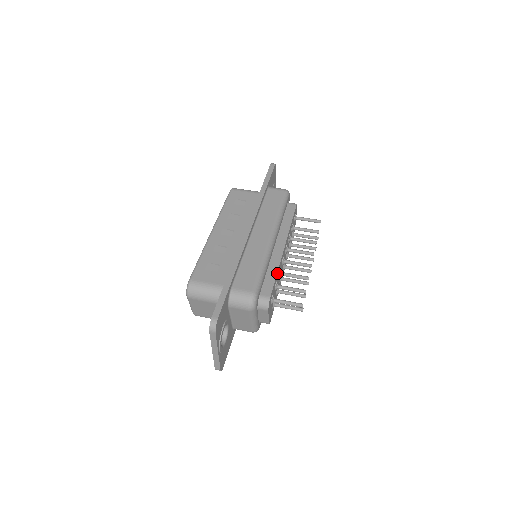
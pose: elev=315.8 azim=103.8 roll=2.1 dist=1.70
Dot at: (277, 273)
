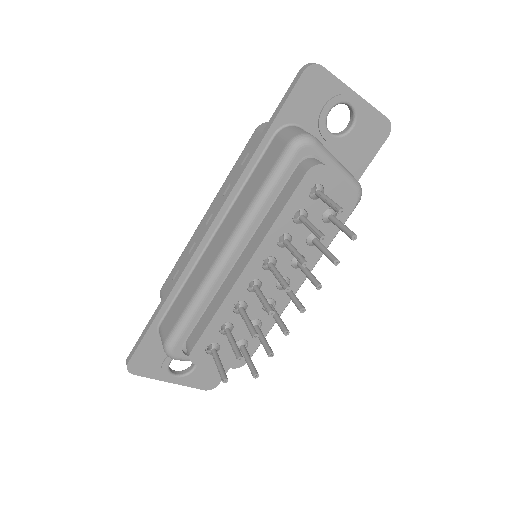
Dot at: (217, 314)
